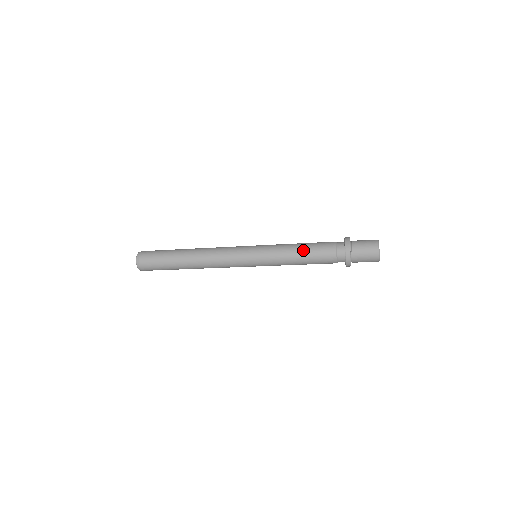
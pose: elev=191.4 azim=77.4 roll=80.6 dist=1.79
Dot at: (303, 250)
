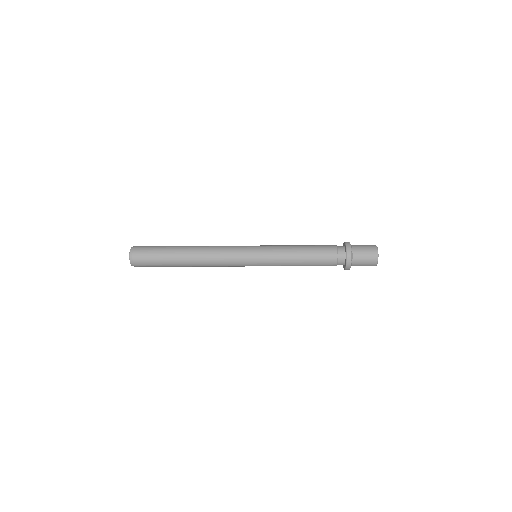
Dot at: (305, 258)
